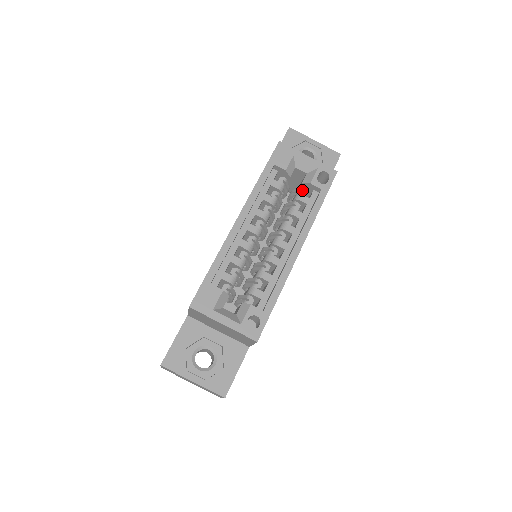
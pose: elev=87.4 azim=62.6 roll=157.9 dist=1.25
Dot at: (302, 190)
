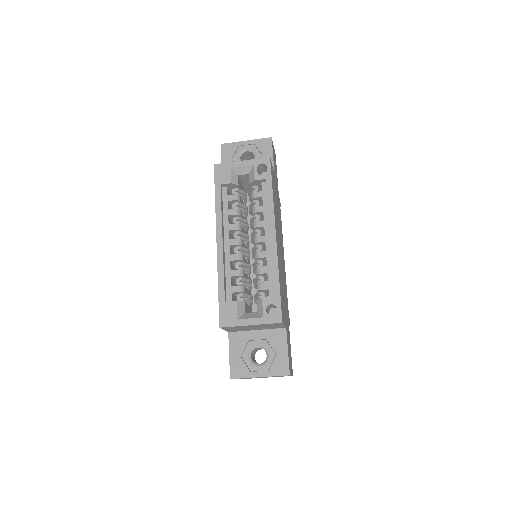
Dot at: (253, 188)
